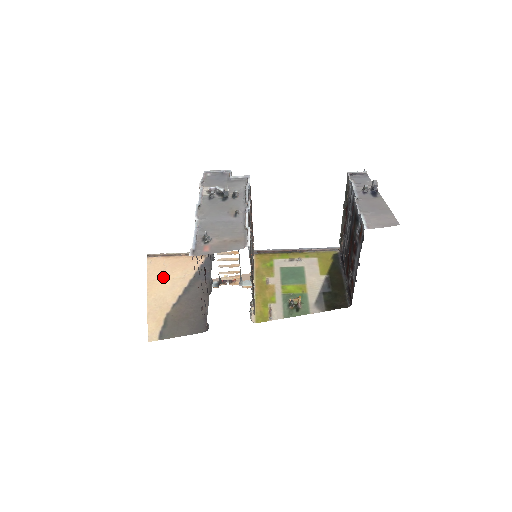
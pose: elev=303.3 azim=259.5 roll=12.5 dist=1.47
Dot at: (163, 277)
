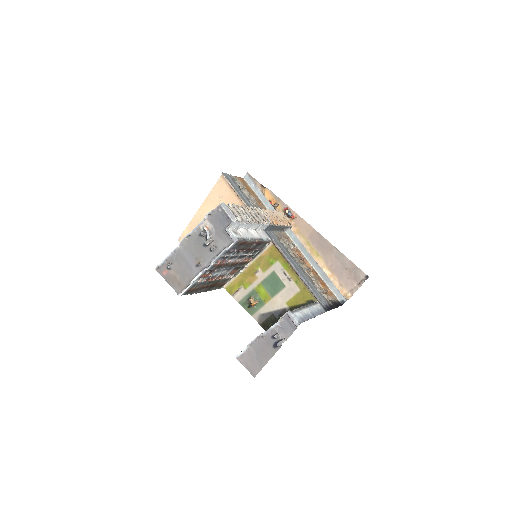
Dot at: (216, 203)
